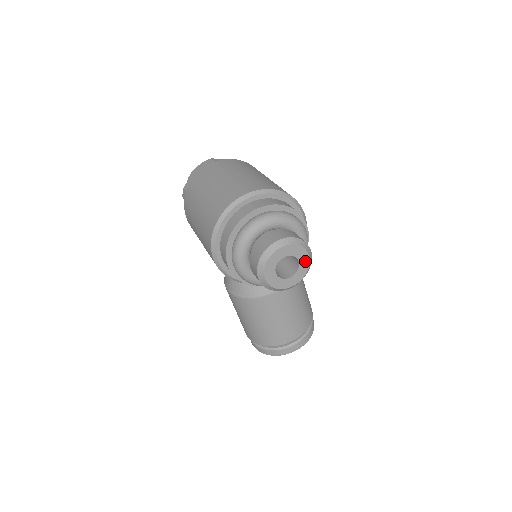
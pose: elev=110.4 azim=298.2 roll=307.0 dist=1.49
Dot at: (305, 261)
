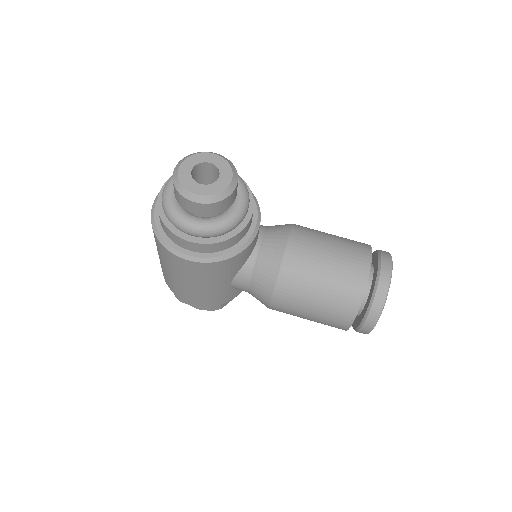
Dot at: (216, 159)
